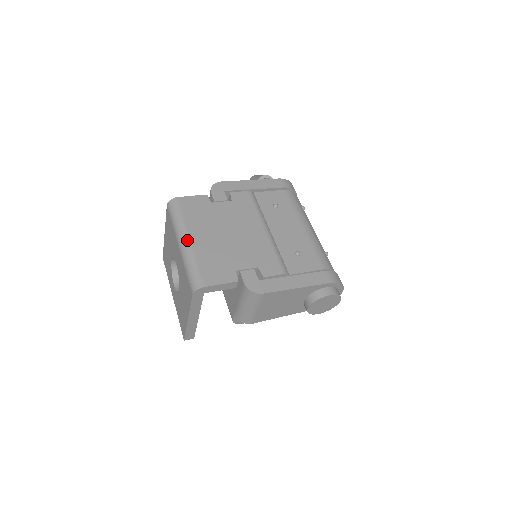
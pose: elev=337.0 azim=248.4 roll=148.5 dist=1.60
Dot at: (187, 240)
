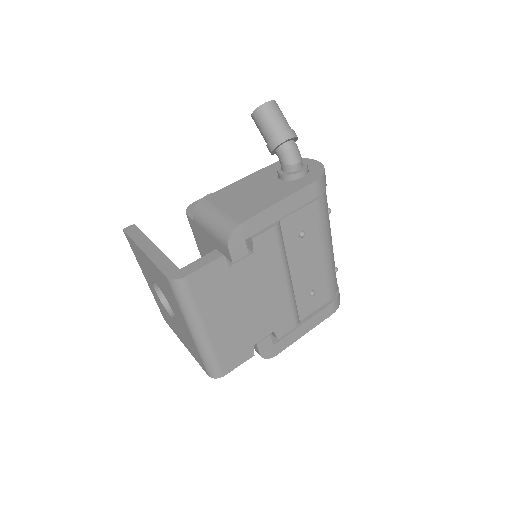
Dot at: (203, 334)
